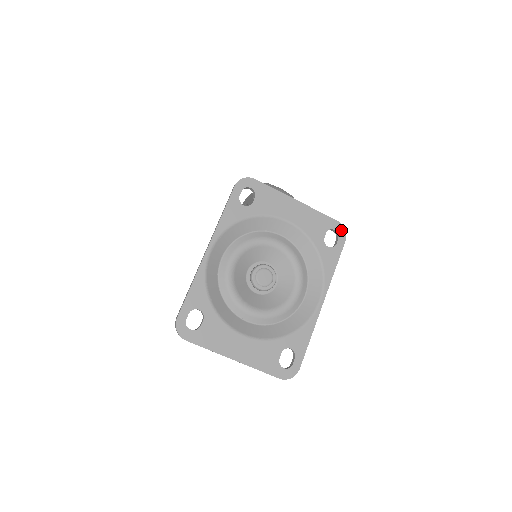
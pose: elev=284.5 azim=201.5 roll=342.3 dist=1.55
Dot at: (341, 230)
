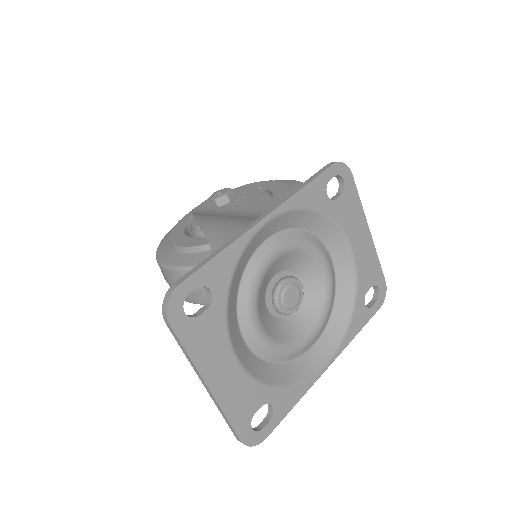
Dot at: (383, 294)
